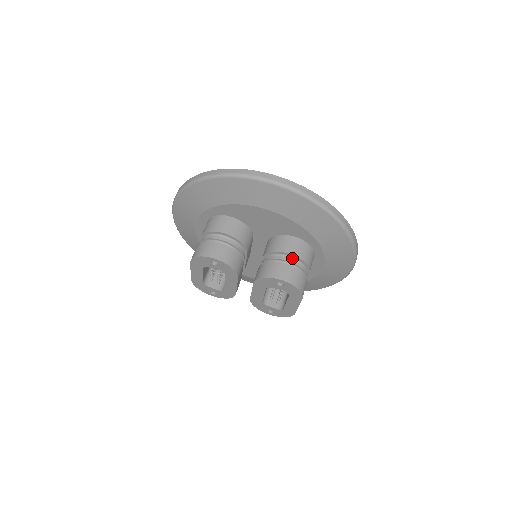
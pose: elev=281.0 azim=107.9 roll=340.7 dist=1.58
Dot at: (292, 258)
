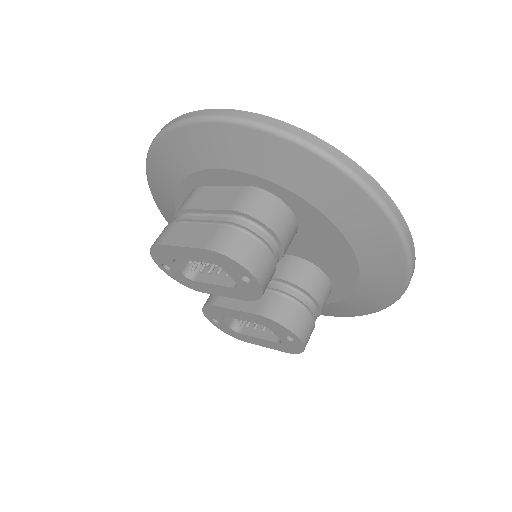
Dot at: (314, 307)
